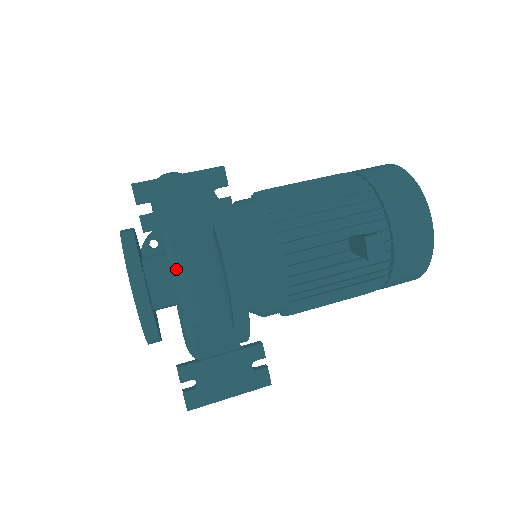
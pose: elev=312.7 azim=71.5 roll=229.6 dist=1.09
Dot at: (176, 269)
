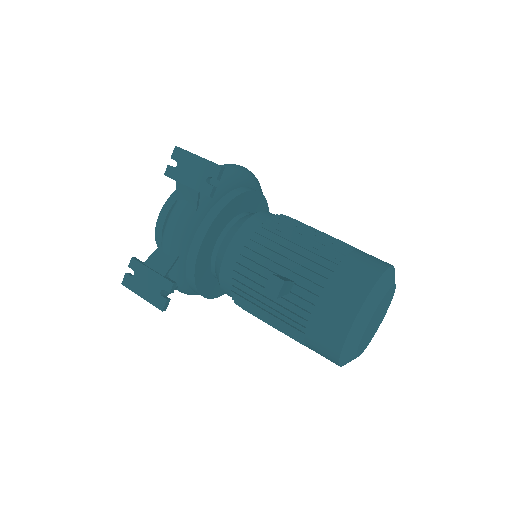
Dot at: (172, 209)
